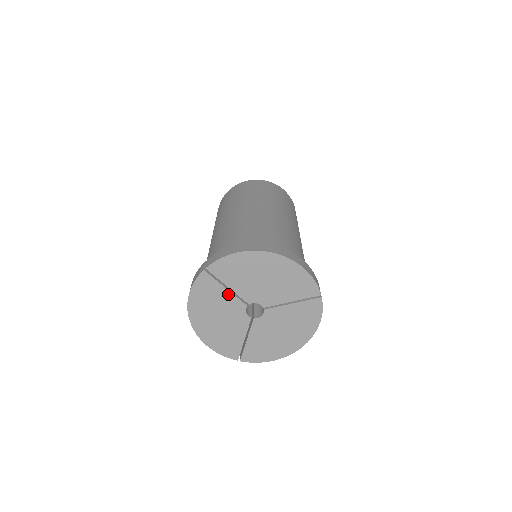
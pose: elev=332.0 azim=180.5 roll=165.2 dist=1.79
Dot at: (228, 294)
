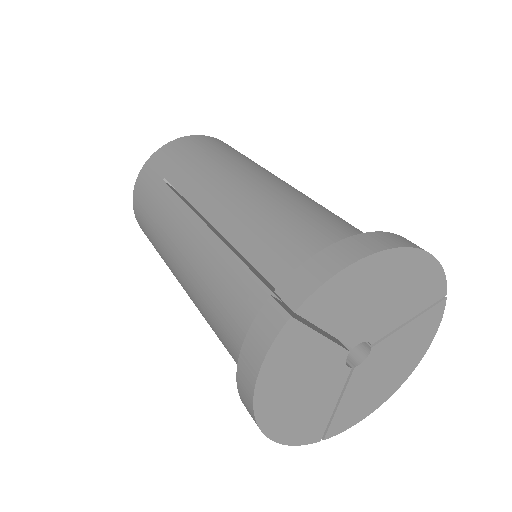
Dot at: (324, 344)
